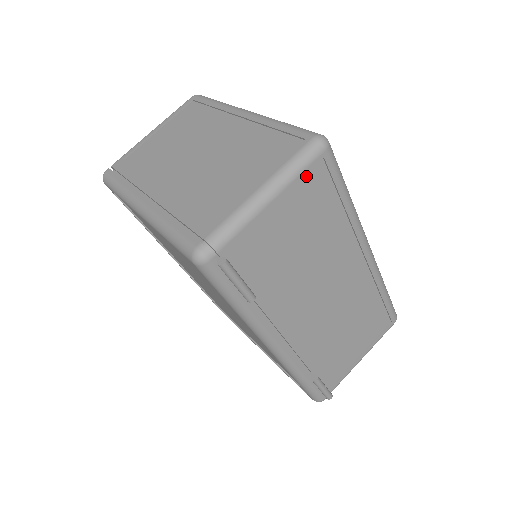
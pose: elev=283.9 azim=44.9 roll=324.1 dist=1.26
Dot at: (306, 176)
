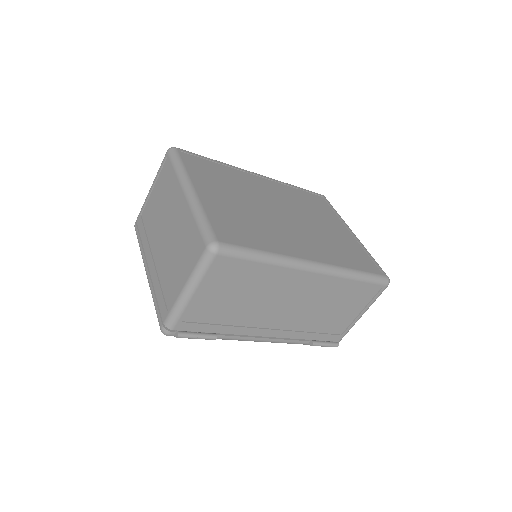
Dot at: (212, 272)
